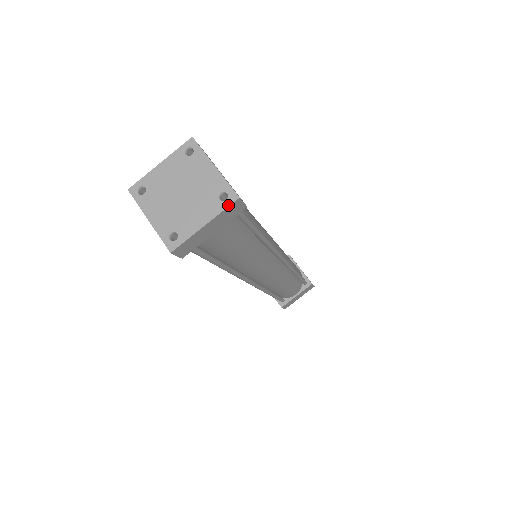
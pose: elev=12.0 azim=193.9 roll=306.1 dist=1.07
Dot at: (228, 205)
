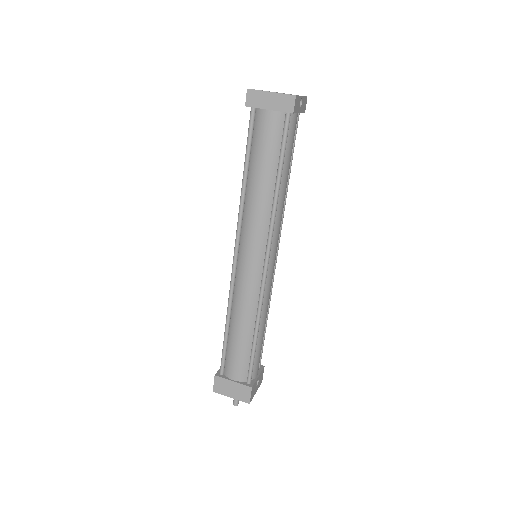
Dot at: (289, 94)
